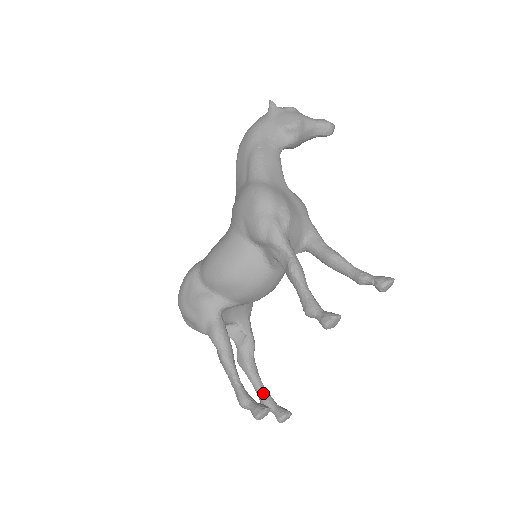
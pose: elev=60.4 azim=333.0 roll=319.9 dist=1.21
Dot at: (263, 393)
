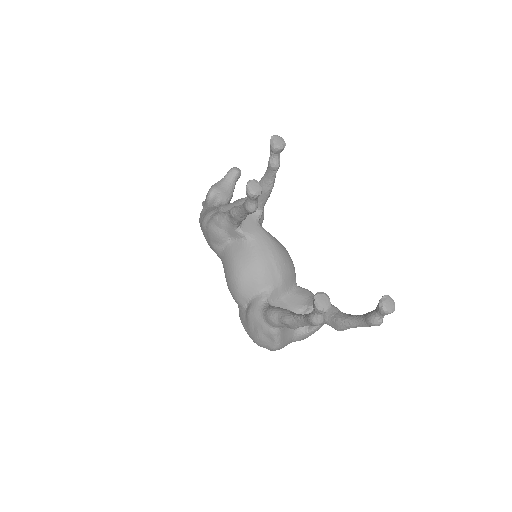
Dot at: (363, 317)
